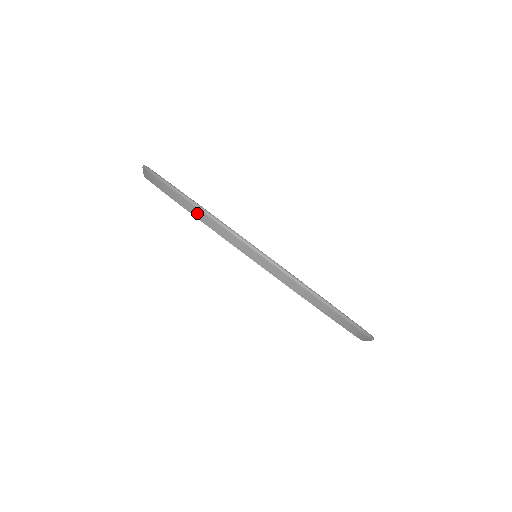
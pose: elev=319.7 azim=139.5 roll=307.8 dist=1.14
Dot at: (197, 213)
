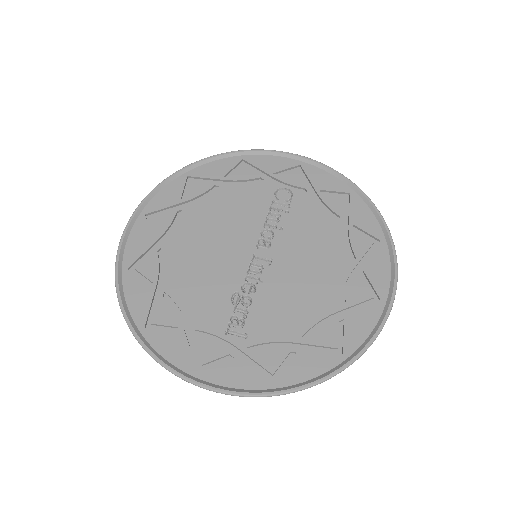
Dot at: (268, 394)
